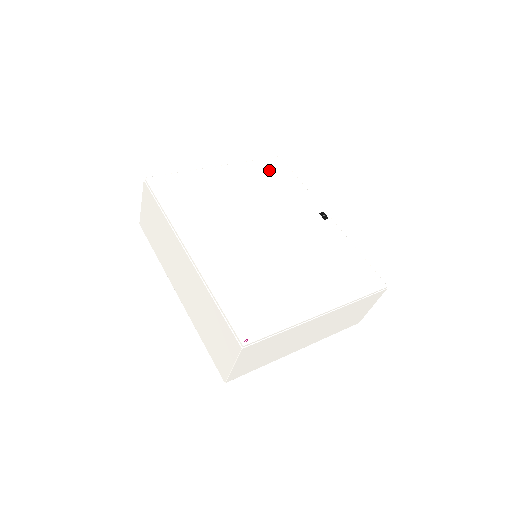
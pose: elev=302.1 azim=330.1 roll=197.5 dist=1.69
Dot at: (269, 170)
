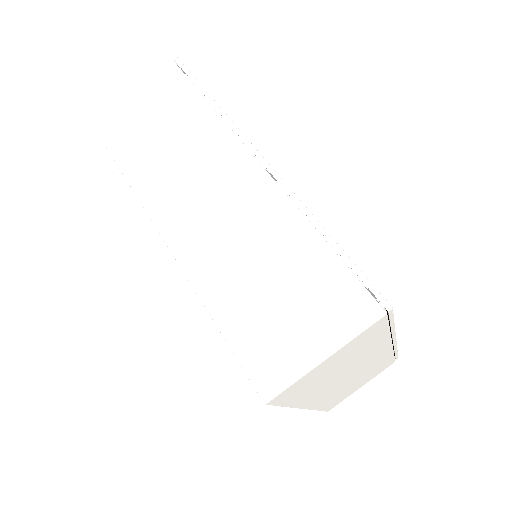
Dot at: occluded
